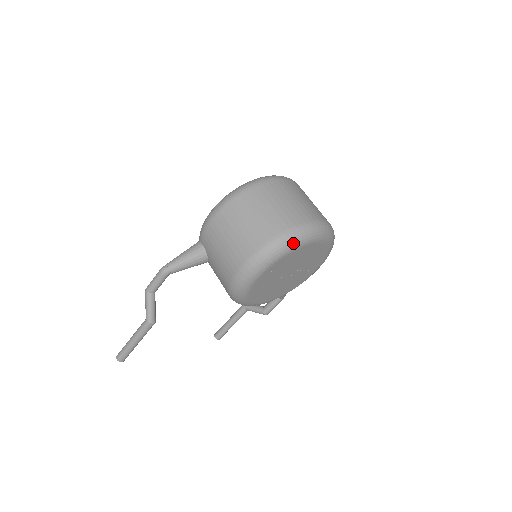
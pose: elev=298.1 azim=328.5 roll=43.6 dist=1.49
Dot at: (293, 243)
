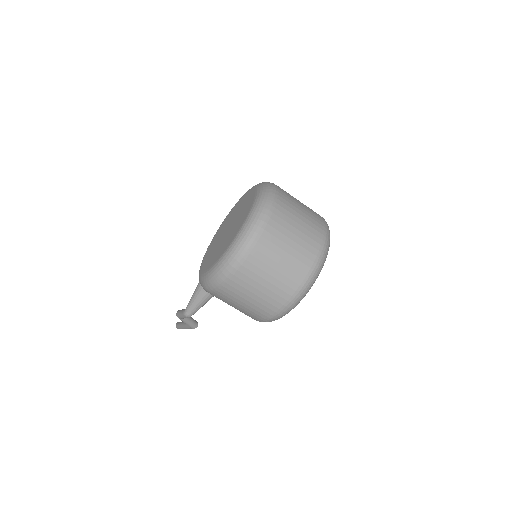
Dot at: occluded
